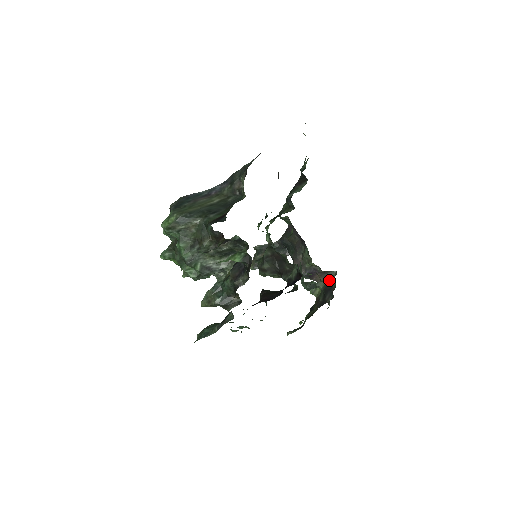
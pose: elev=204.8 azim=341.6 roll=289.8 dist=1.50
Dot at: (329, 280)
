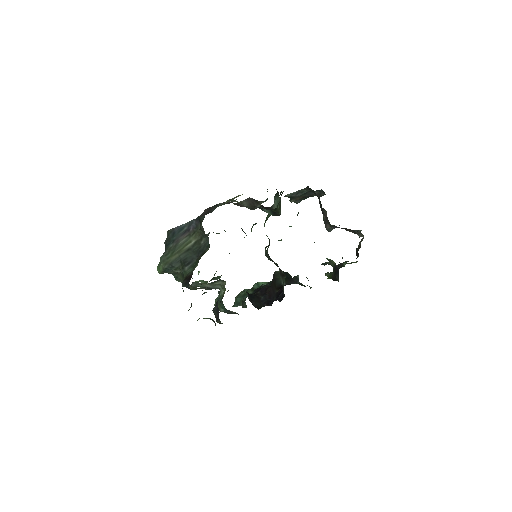
Dot at: occluded
